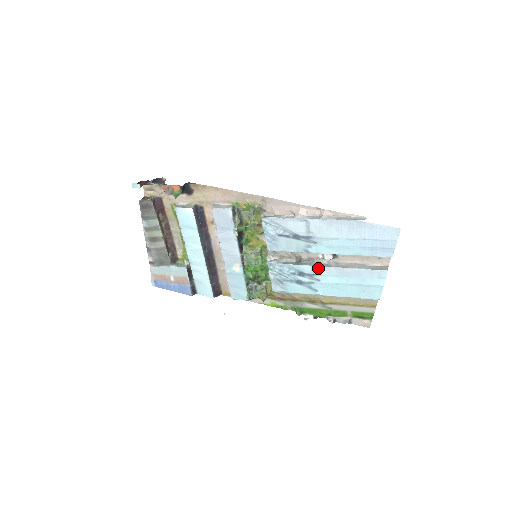
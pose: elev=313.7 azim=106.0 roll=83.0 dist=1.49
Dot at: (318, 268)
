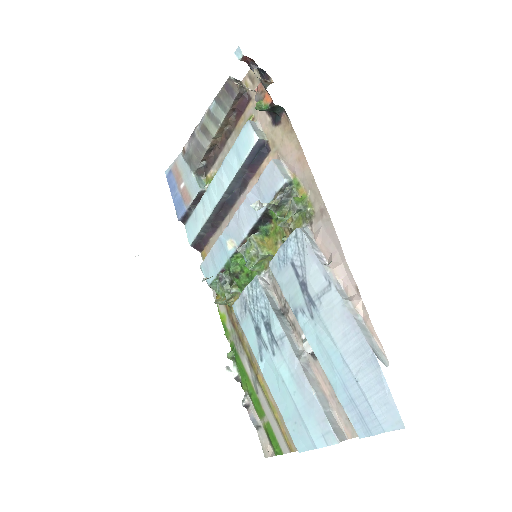
Dot at: (286, 342)
